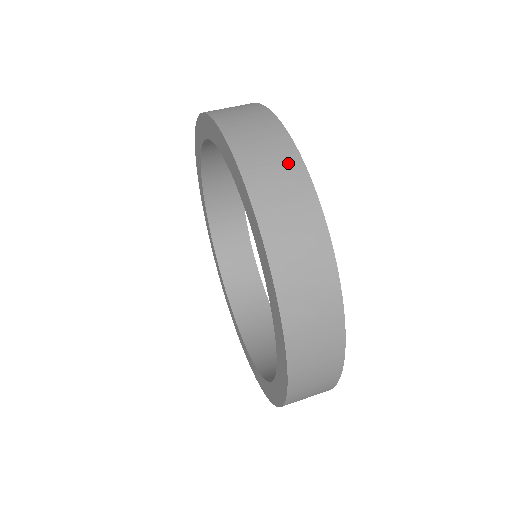
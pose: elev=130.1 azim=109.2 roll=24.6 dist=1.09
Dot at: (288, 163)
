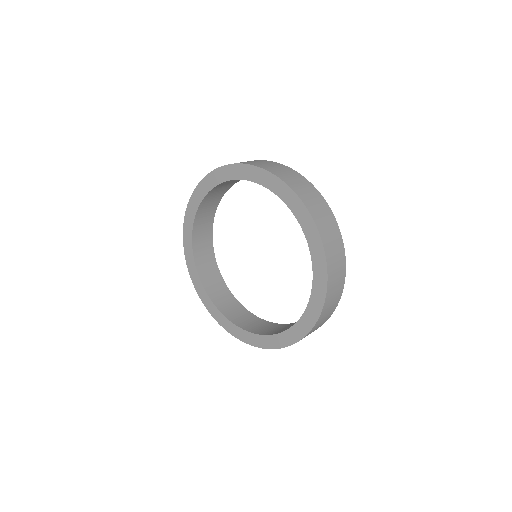
Dot at: occluded
